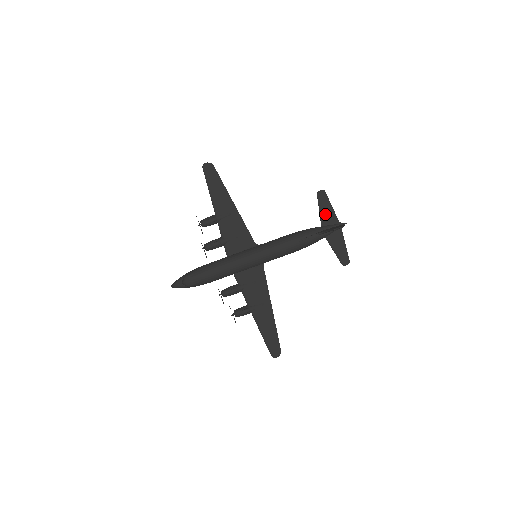
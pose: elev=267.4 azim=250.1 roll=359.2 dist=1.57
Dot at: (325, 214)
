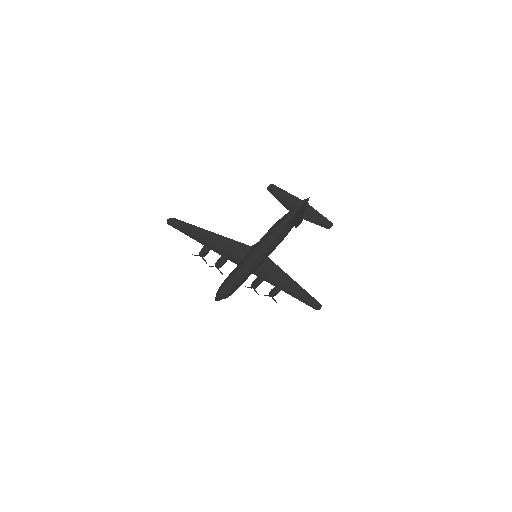
Dot at: (286, 202)
